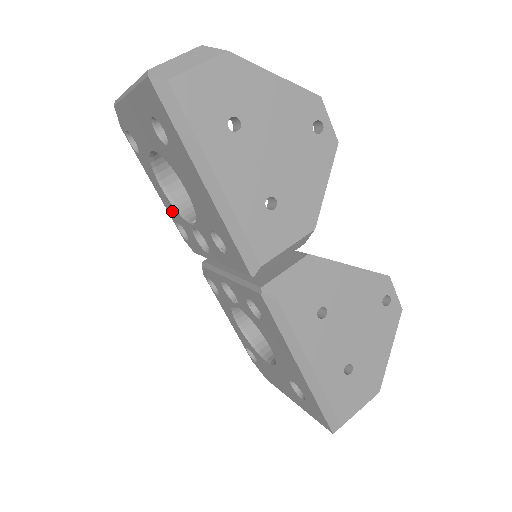
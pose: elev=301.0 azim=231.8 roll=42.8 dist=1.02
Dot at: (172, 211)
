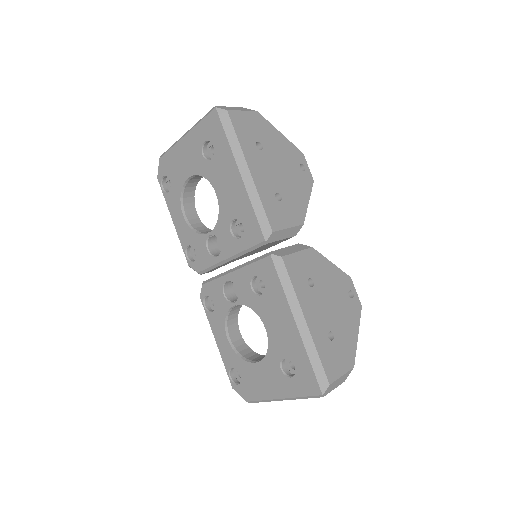
Dot at: (187, 236)
